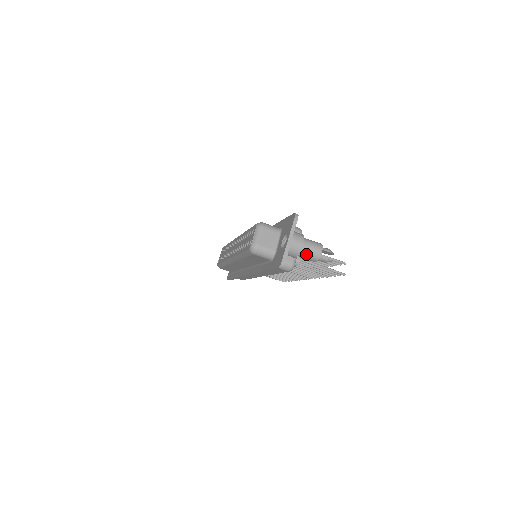
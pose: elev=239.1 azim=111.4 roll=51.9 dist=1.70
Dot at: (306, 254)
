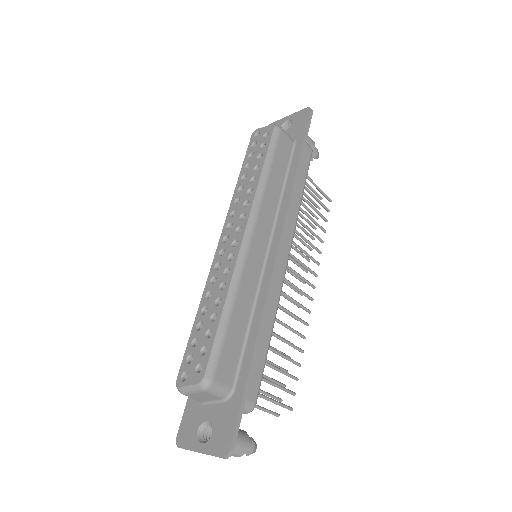
Dot at: occluded
